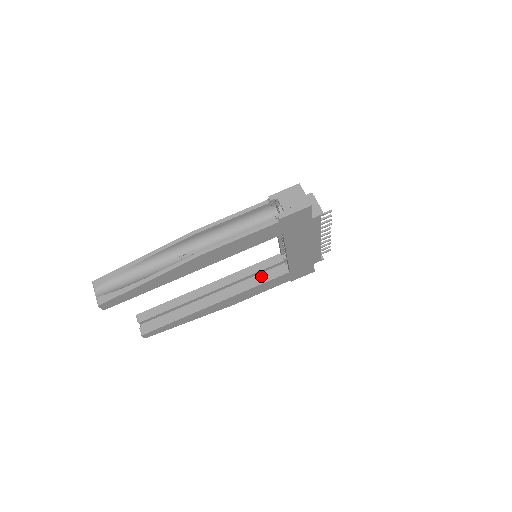
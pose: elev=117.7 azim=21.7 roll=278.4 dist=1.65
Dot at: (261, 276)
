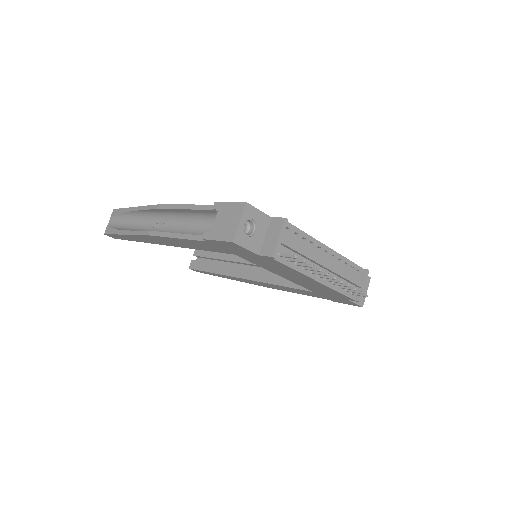
Dot at: occluded
